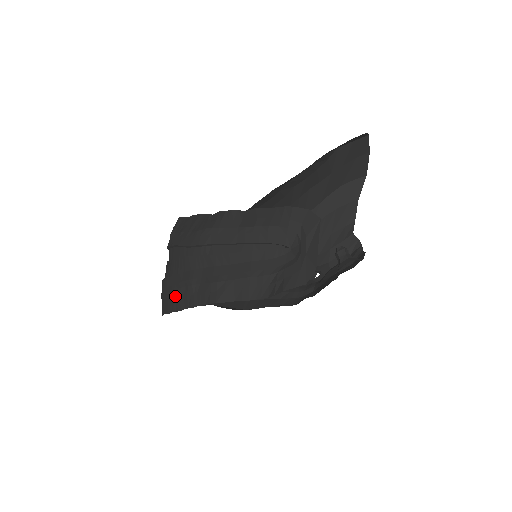
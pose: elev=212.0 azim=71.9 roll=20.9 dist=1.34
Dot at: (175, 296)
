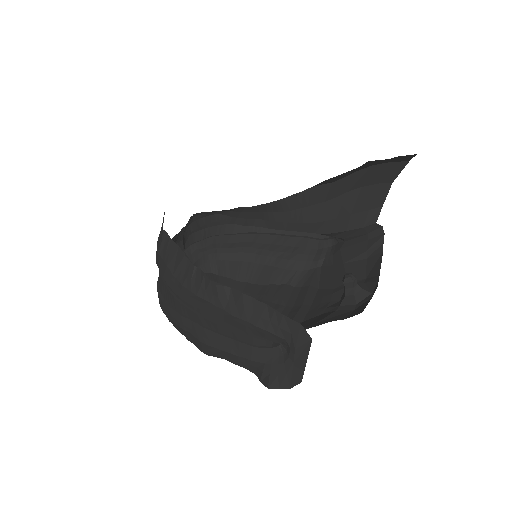
Dot at: (170, 321)
